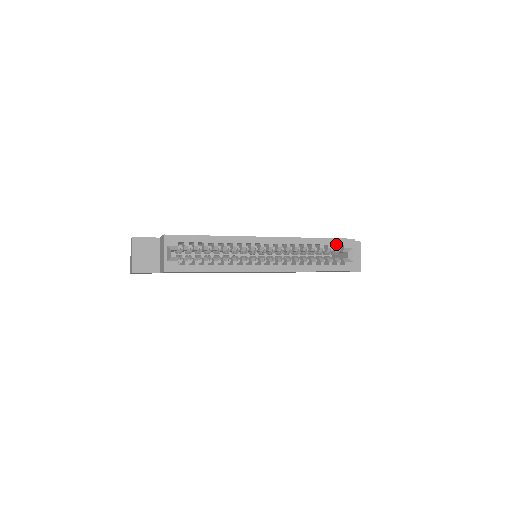
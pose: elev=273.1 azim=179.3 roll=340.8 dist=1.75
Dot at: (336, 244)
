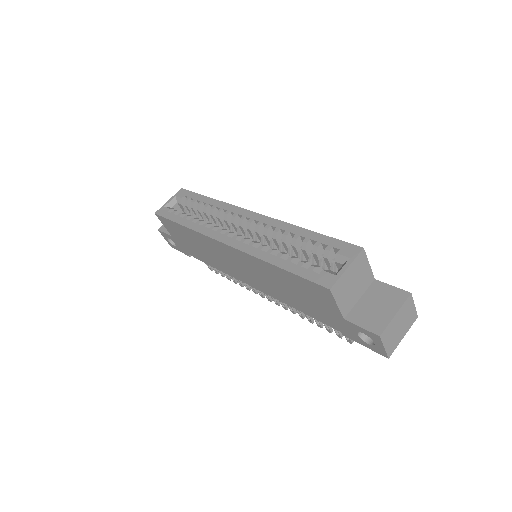
Dot at: (328, 245)
